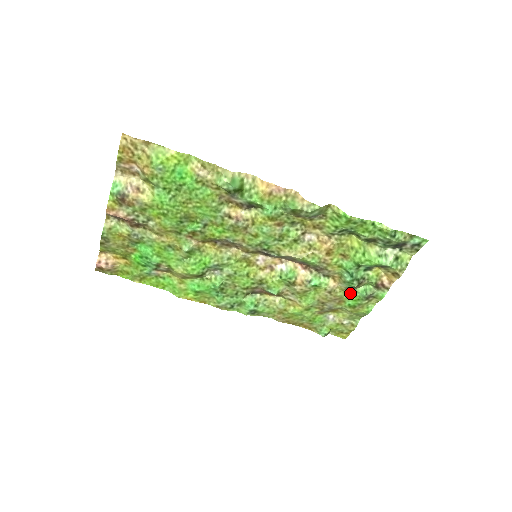
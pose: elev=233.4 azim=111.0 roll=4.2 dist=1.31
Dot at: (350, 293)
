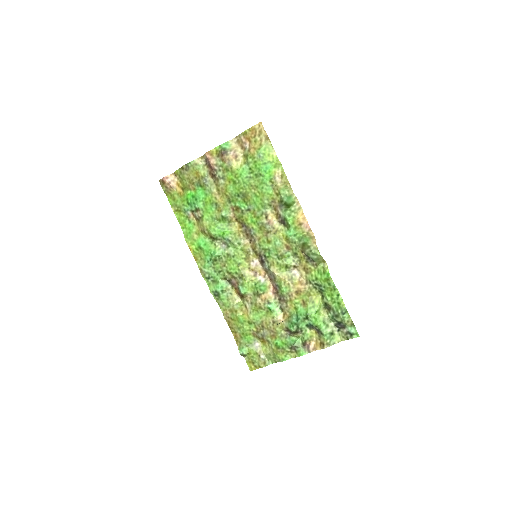
Dot at: (284, 335)
